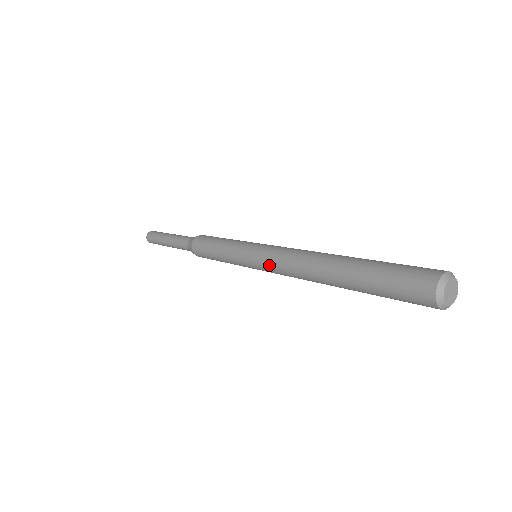
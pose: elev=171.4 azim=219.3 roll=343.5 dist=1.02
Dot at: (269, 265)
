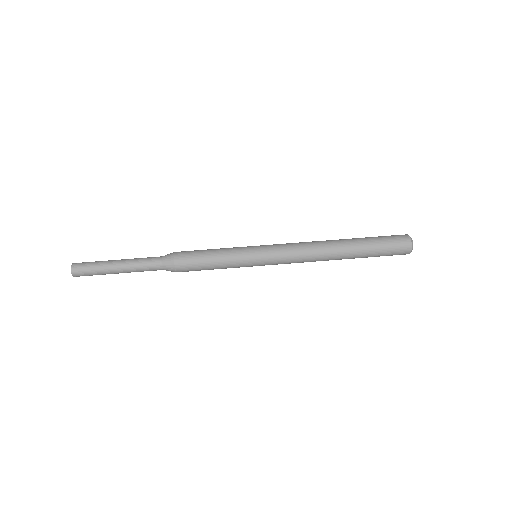
Dot at: (284, 258)
